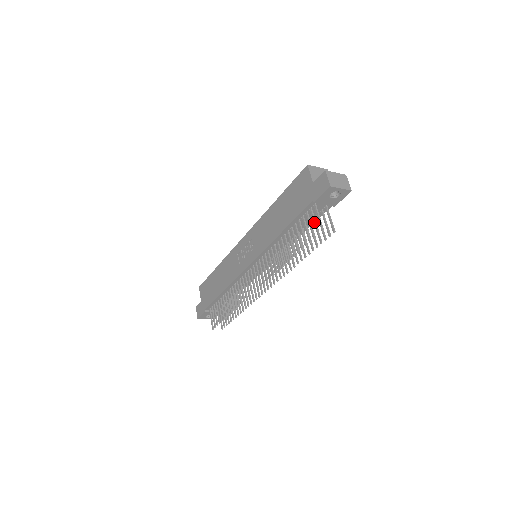
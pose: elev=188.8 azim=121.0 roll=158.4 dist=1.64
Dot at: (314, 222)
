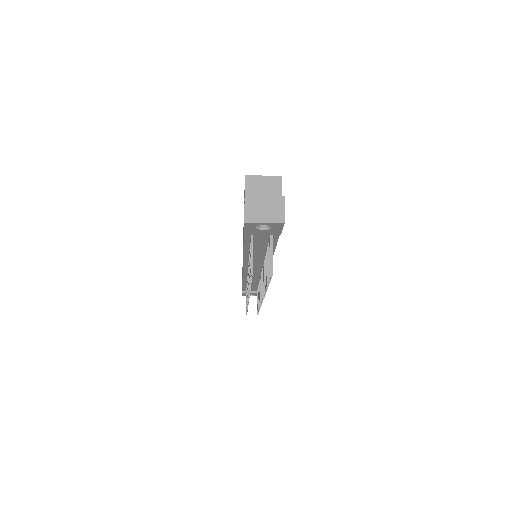
Dot at: (250, 257)
